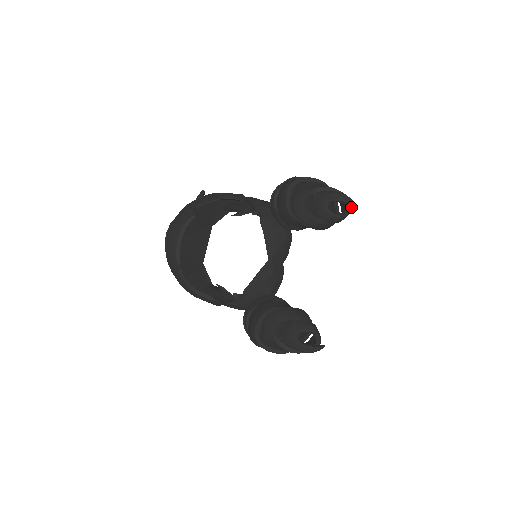
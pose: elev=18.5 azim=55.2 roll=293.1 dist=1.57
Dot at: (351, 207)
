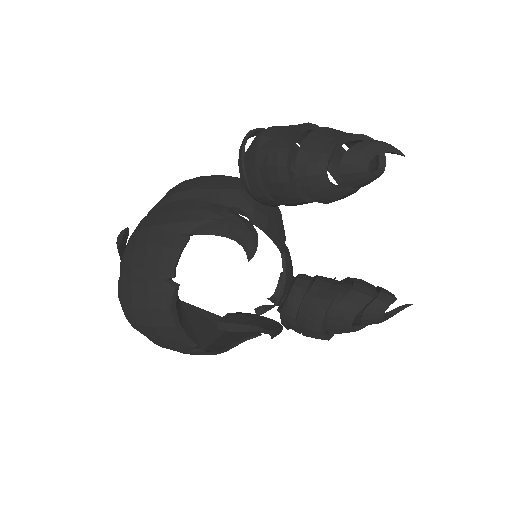
Dot at: occluded
